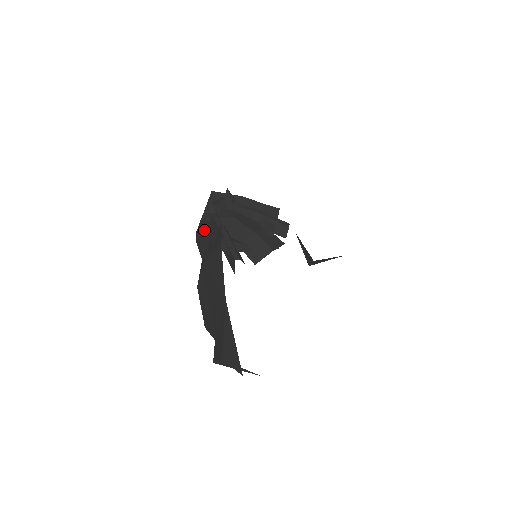
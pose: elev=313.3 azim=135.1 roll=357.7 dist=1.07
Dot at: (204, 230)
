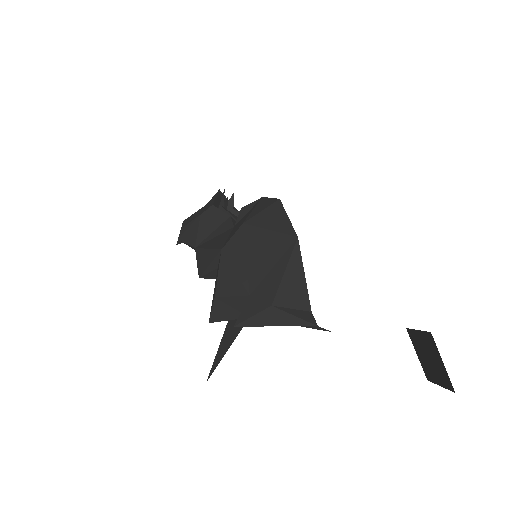
Dot at: (214, 215)
